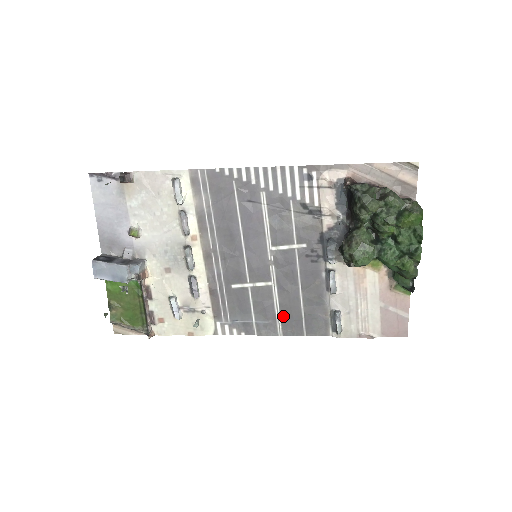
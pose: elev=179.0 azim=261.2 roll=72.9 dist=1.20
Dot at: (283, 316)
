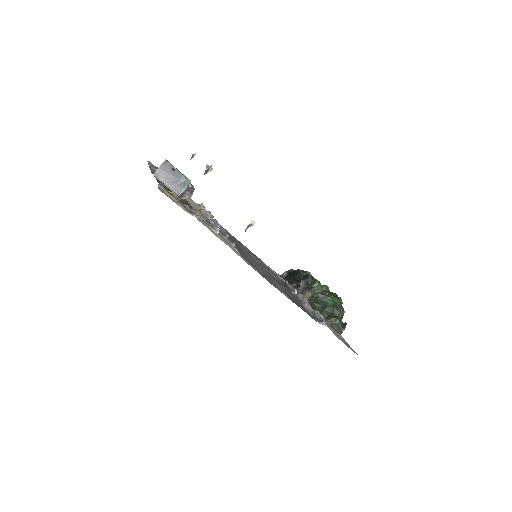
Dot at: (284, 292)
